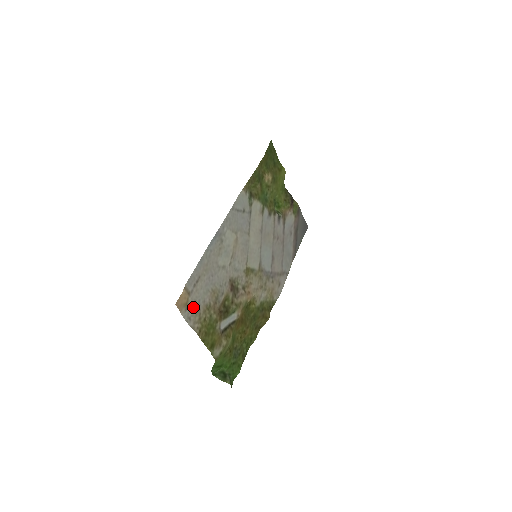
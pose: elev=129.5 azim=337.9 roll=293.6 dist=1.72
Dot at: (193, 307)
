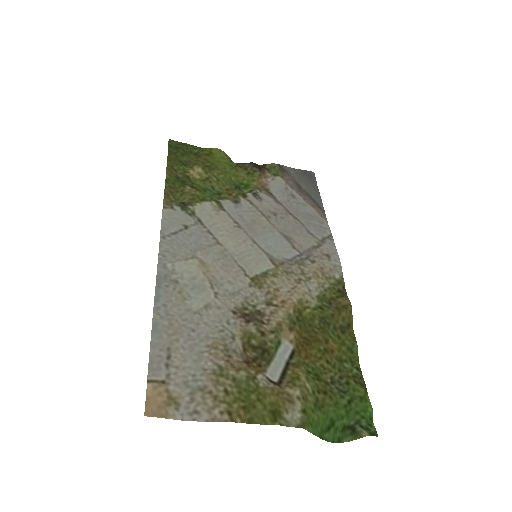
Dot at: (189, 393)
